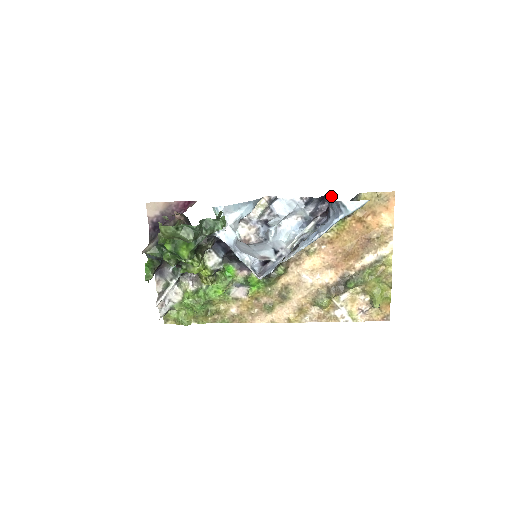
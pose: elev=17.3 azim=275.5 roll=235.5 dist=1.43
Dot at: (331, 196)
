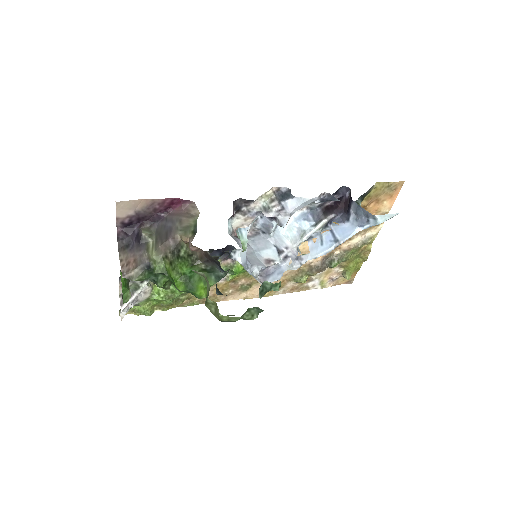
Dot at: (347, 188)
